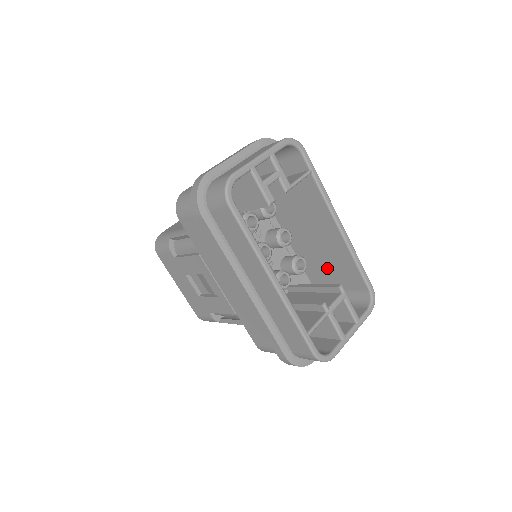
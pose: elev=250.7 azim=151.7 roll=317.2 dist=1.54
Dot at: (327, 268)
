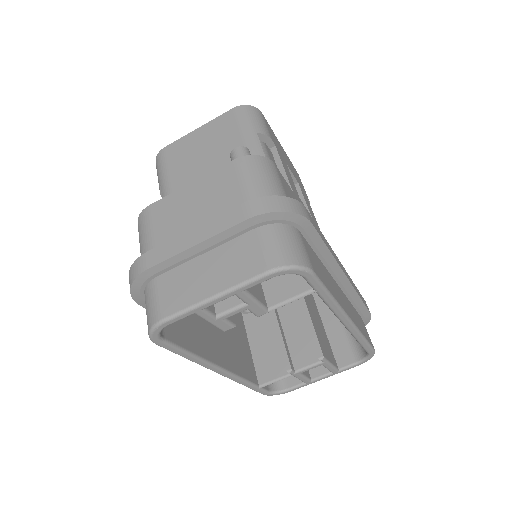
Dot at: occluded
